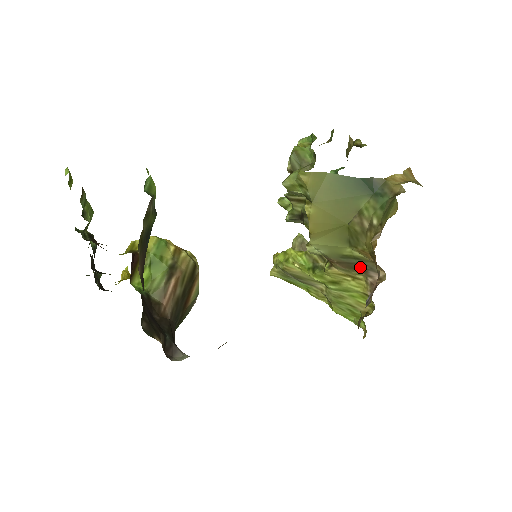
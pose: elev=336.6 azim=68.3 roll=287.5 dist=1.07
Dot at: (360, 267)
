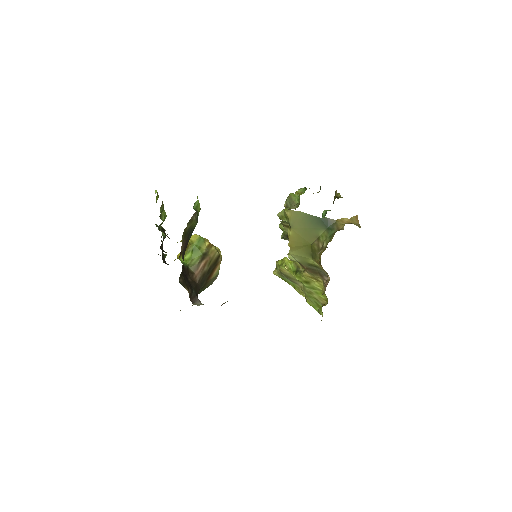
Dot at: (319, 273)
